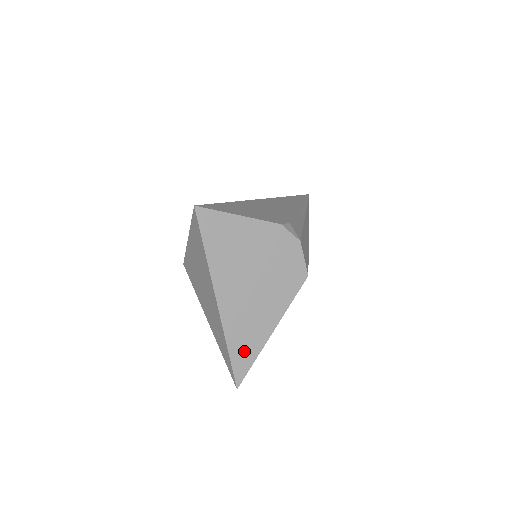
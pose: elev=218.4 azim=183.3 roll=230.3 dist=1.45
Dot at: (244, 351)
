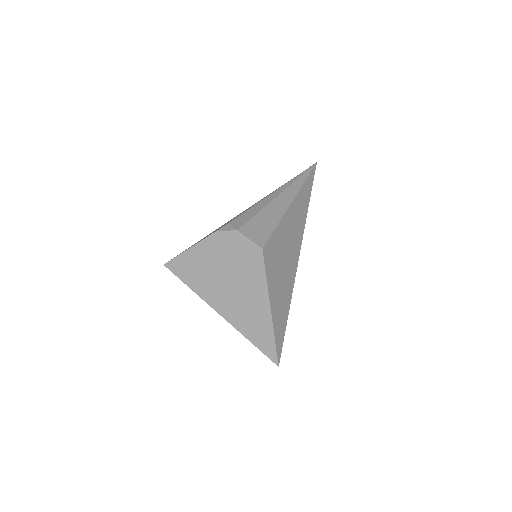
Dot at: (261, 335)
